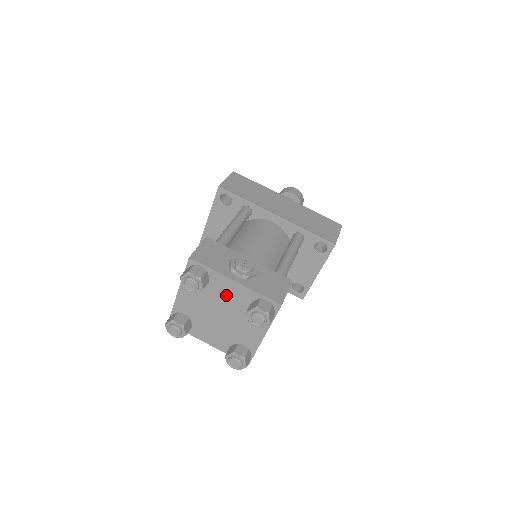
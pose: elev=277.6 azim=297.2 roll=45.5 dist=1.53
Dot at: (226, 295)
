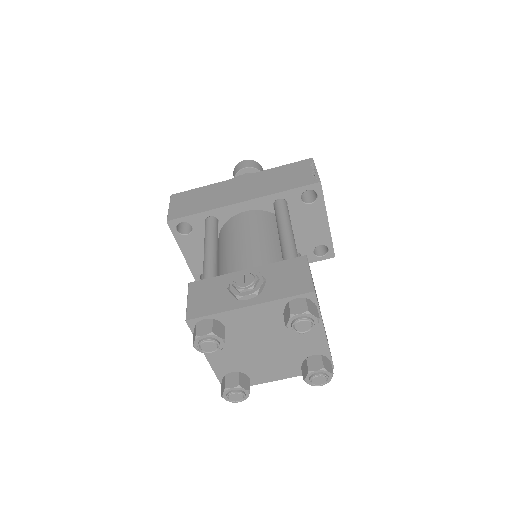
Dot at: (253, 325)
